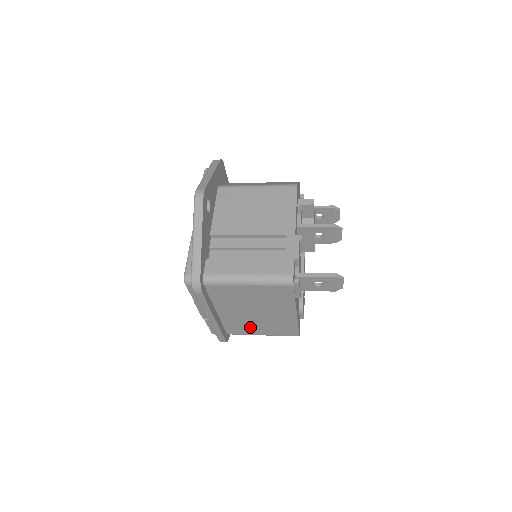
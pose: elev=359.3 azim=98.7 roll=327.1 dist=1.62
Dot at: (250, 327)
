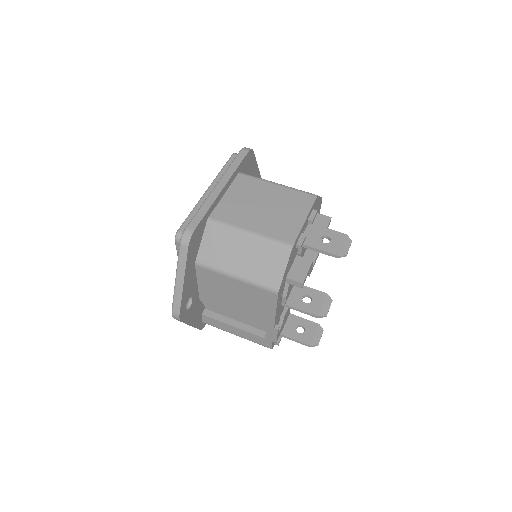
Dot at: occluded
